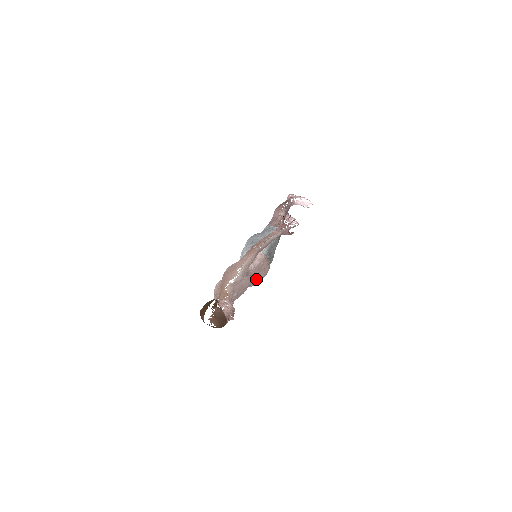
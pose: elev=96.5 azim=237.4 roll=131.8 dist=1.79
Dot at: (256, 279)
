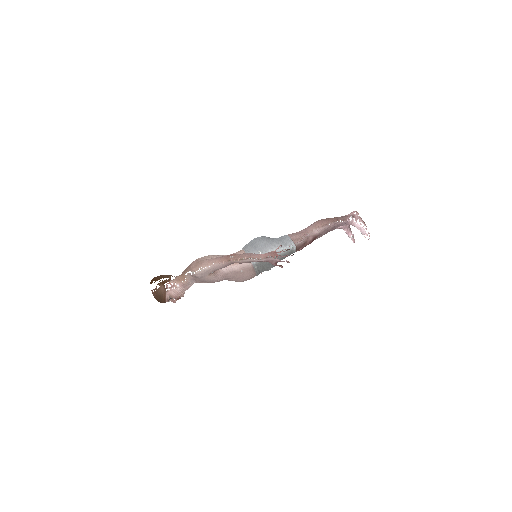
Dot at: (230, 279)
